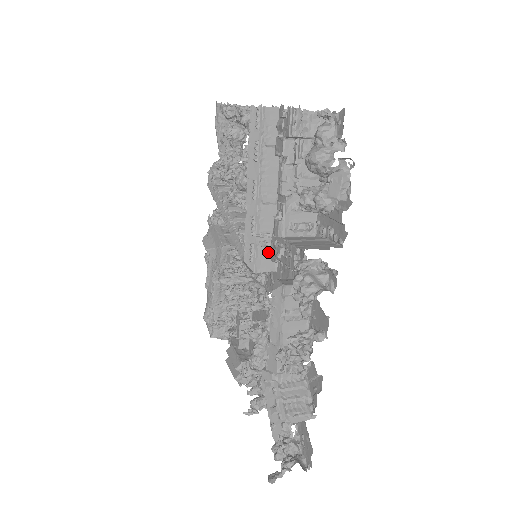
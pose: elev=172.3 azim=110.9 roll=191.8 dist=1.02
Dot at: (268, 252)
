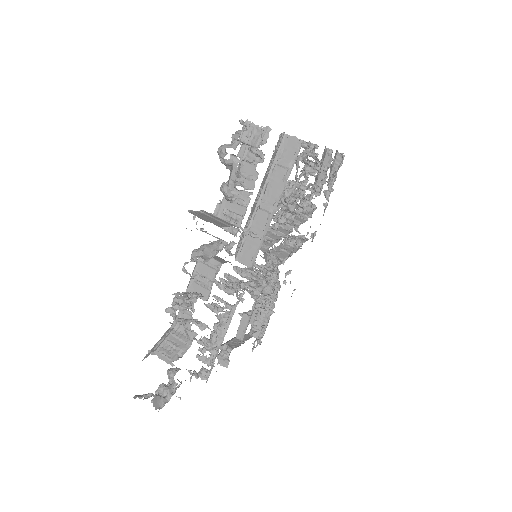
Dot at: (251, 249)
